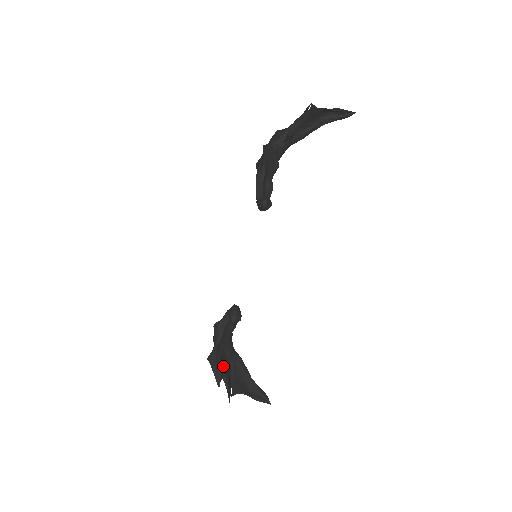
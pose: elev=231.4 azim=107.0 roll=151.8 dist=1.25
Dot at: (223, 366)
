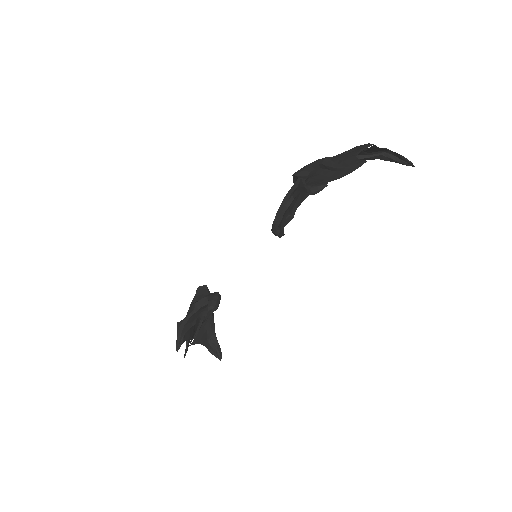
Dot at: (189, 331)
